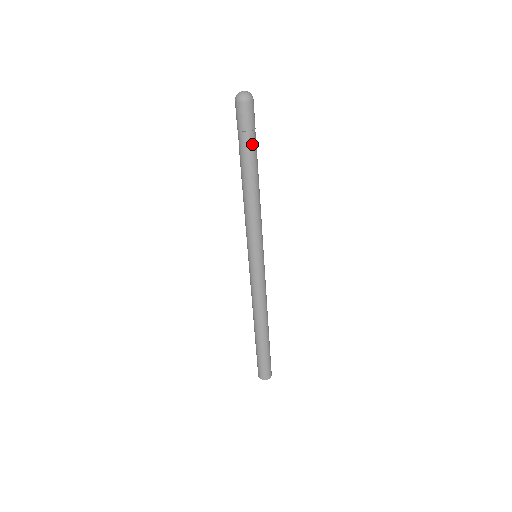
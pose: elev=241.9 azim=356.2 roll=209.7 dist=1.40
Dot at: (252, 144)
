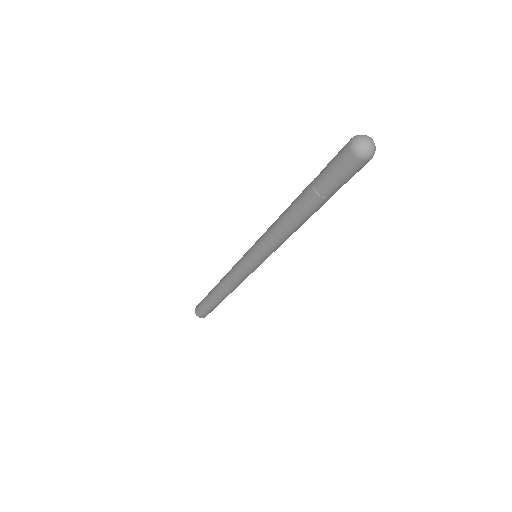
Dot at: (333, 194)
